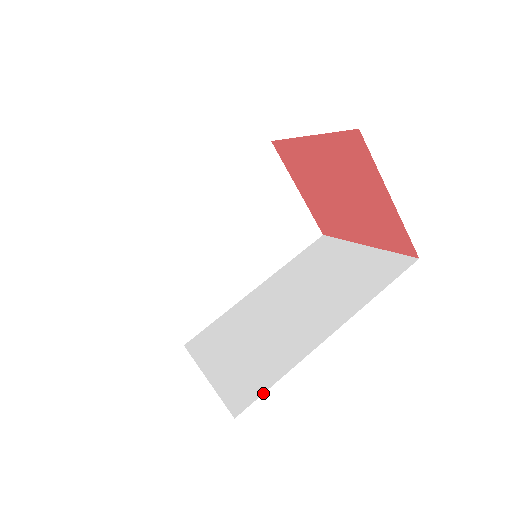
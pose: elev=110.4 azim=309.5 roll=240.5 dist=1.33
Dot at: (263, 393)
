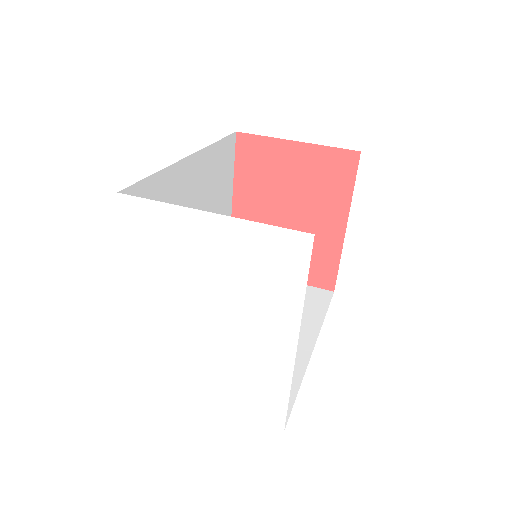
Dot at: occluded
